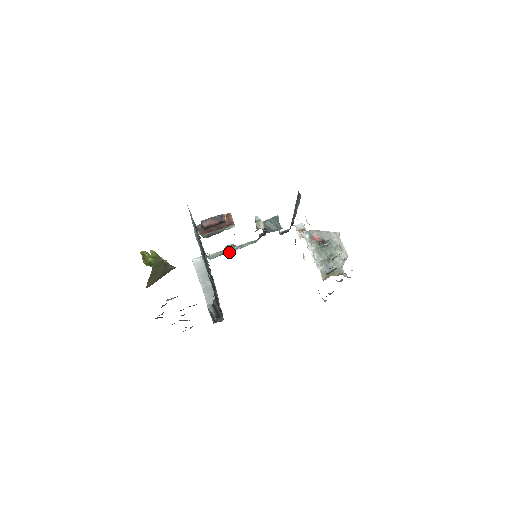
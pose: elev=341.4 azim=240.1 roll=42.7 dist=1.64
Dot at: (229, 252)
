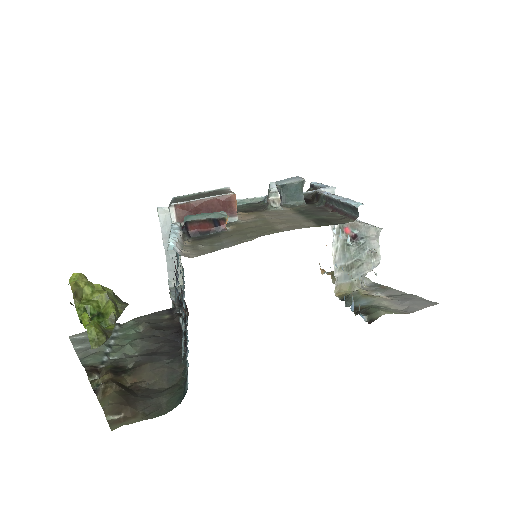
Dot at: occluded
